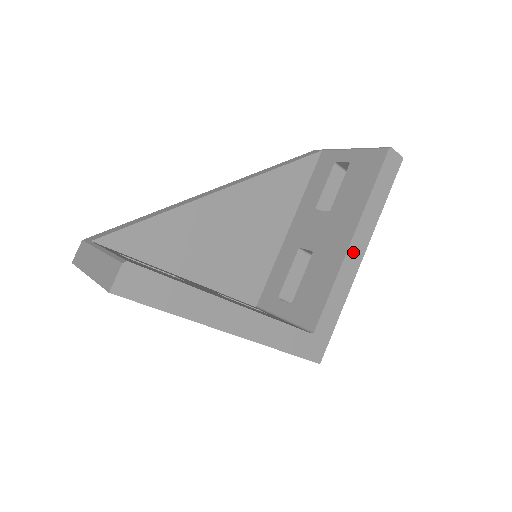
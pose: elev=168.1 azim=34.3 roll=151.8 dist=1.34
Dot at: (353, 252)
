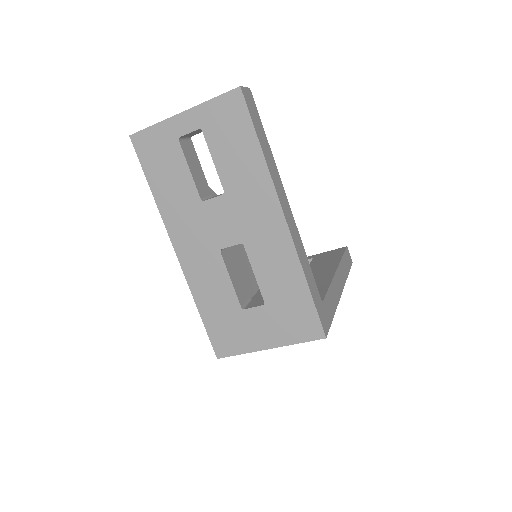
Dot at: (338, 279)
